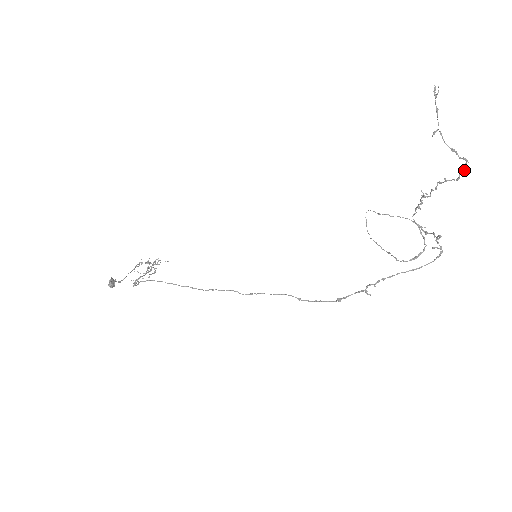
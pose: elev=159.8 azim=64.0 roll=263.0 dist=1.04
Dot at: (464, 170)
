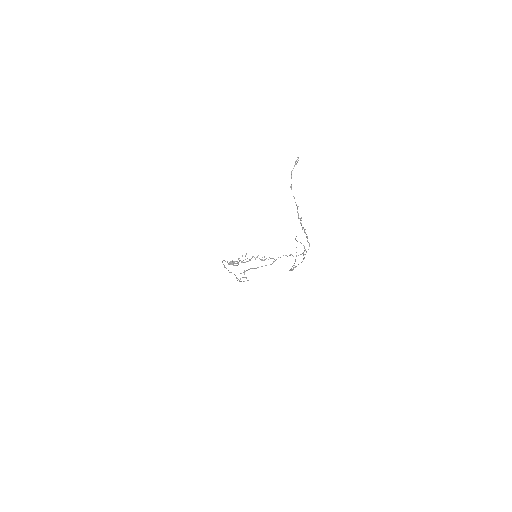
Dot at: (297, 212)
